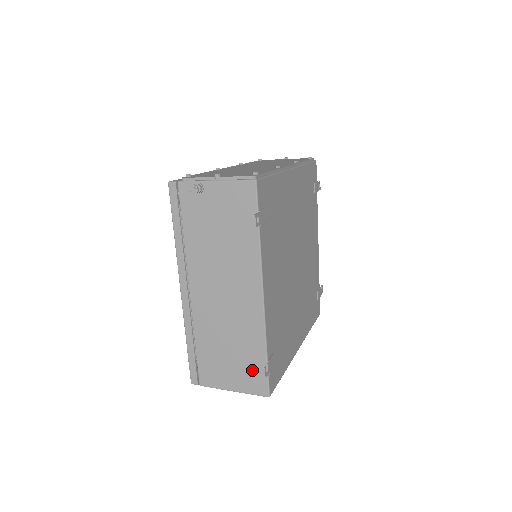
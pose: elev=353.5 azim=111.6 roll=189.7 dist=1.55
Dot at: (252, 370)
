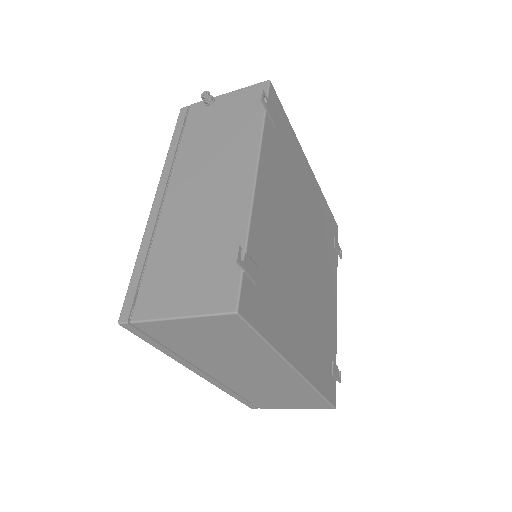
Dot at: (219, 274)
